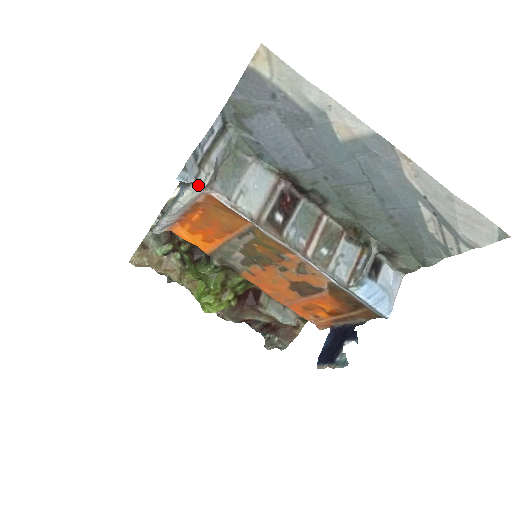
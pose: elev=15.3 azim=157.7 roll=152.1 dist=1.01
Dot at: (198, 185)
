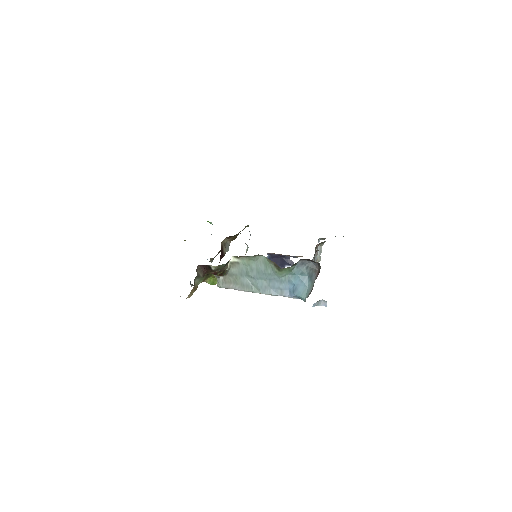
Dot at: occluded
